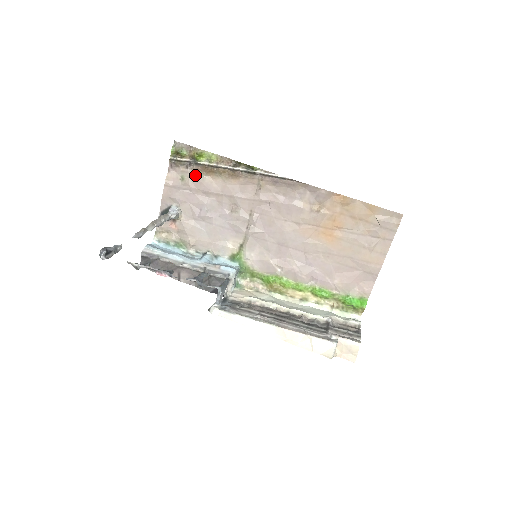
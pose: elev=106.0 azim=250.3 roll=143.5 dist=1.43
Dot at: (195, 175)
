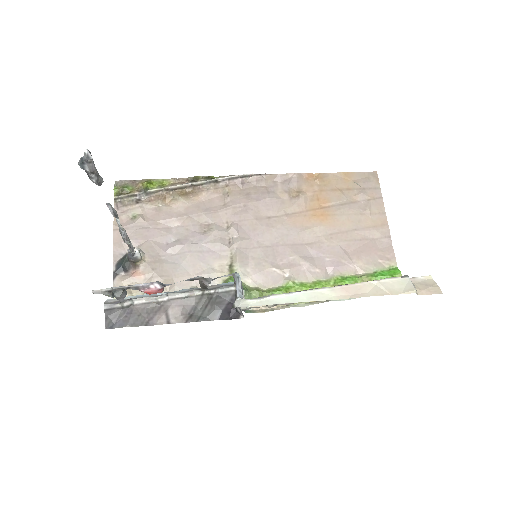
Dot at: (149, 208)
